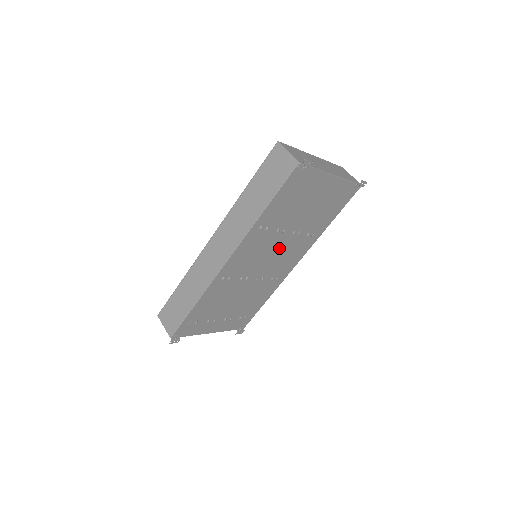
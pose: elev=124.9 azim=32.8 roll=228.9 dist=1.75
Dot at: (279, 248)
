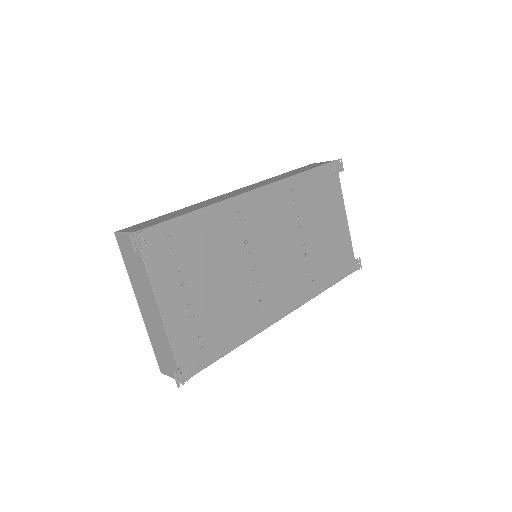
Dot at: (287, 252)
